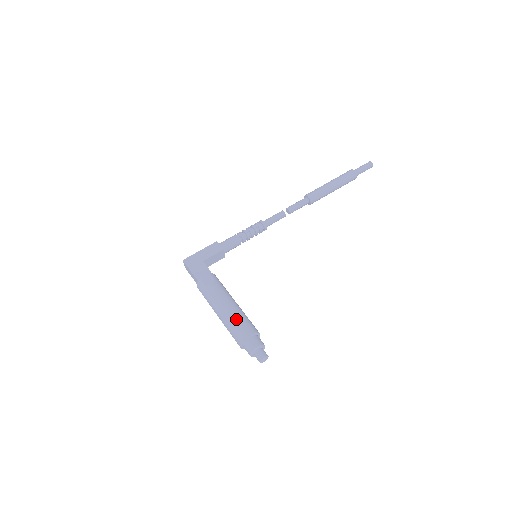
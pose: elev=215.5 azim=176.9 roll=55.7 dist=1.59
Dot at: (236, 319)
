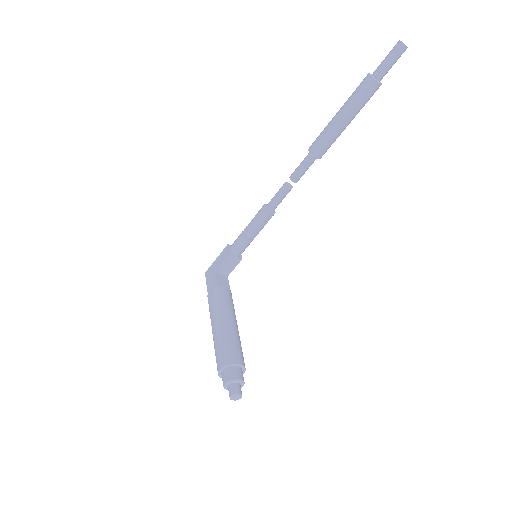
Dot at: (216, 347)
